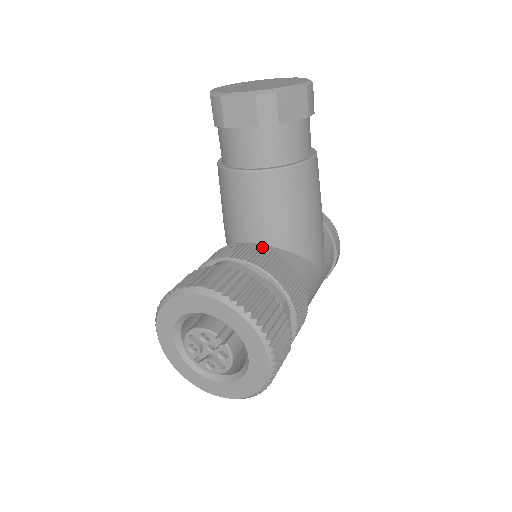
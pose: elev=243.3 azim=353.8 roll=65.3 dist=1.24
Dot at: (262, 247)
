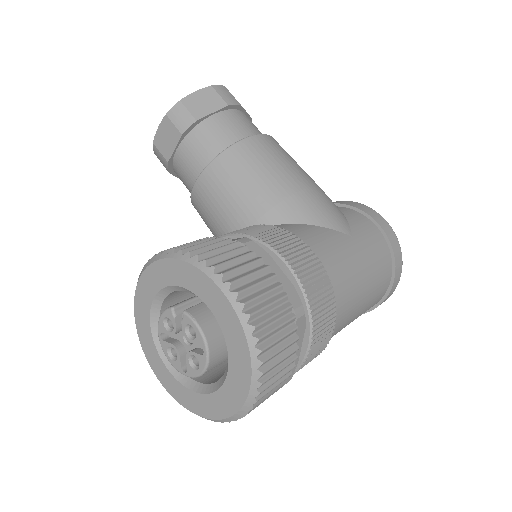
Dot at: occluded
